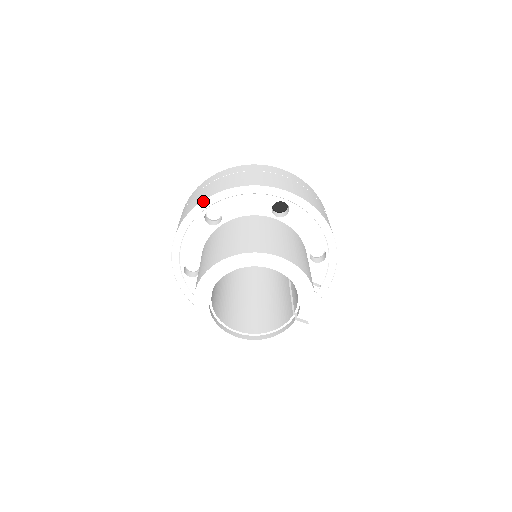
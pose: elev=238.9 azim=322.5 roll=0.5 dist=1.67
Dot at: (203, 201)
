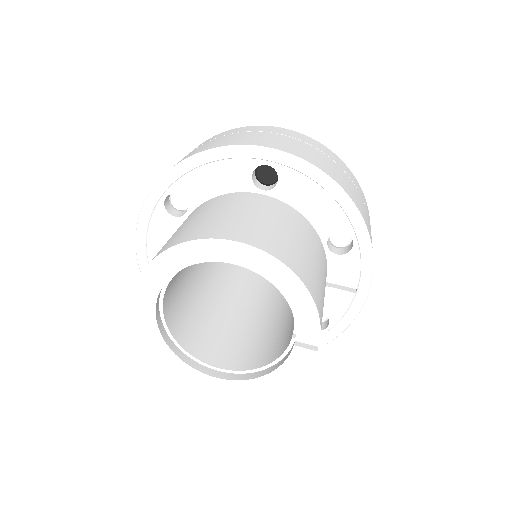
Dot at: (157, 183)
